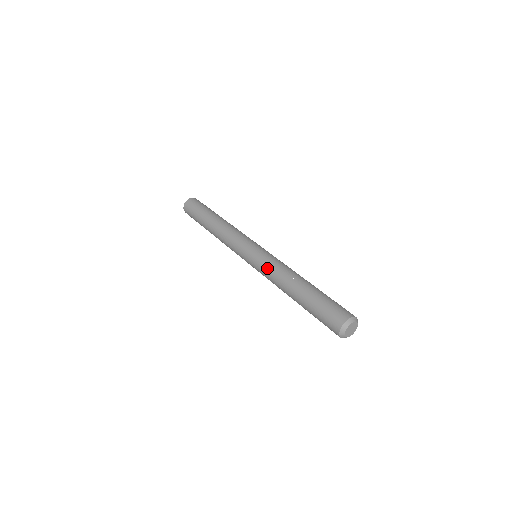
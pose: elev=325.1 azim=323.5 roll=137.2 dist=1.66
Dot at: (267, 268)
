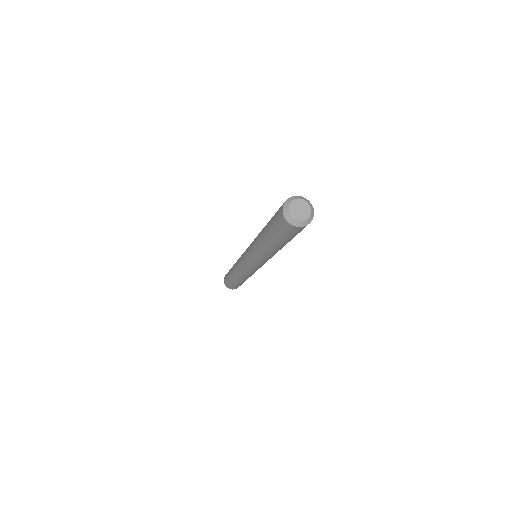
Dot at: occluded
